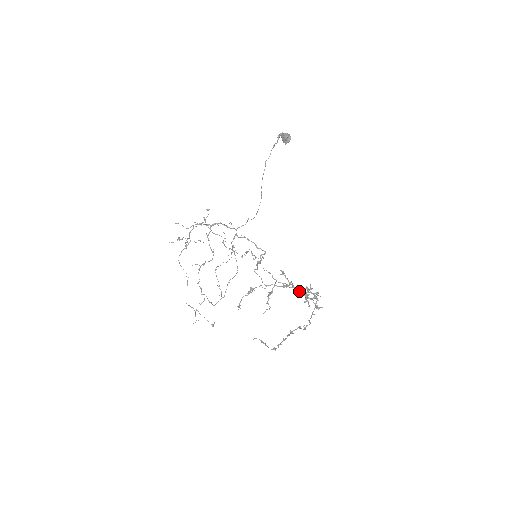
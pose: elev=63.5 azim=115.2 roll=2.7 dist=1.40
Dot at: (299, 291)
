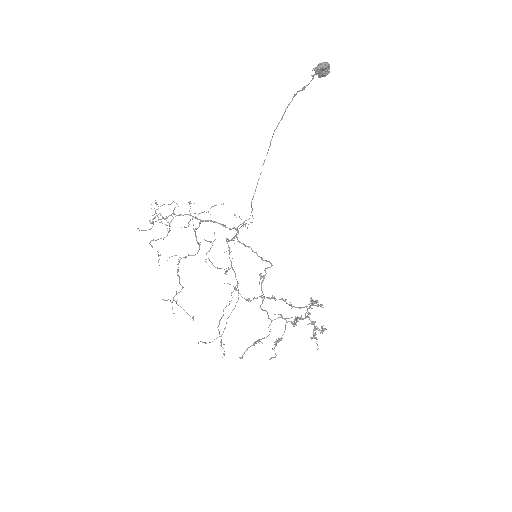
Dot at: (306, 317)
